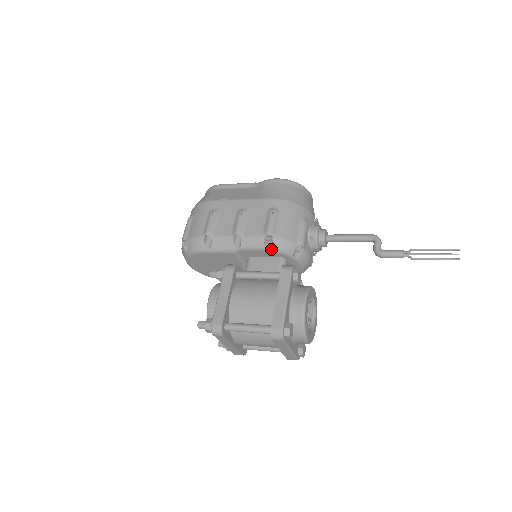
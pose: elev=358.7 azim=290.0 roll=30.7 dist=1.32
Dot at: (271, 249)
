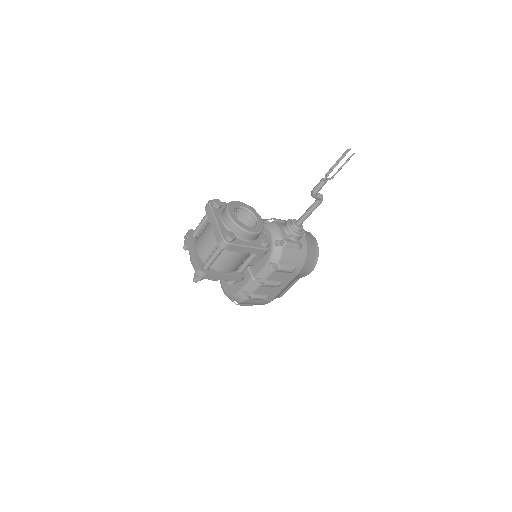
Dot at: occluded
